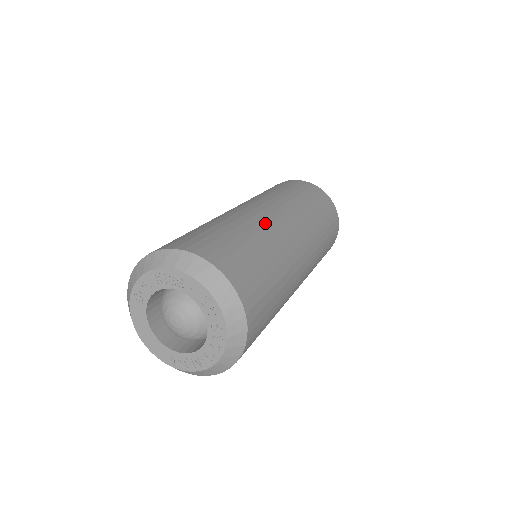
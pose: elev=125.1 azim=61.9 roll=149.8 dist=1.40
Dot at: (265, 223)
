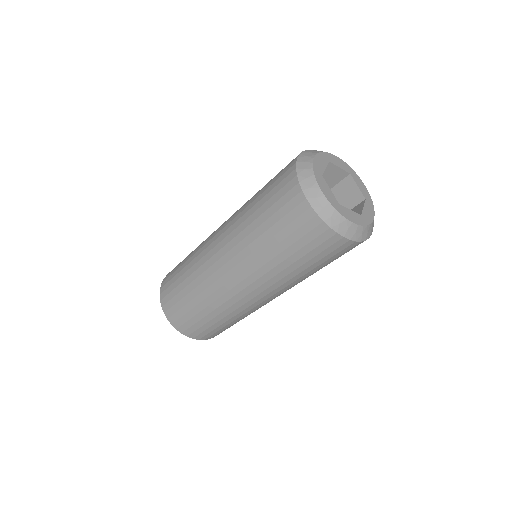
Dot at: (229, 303)
